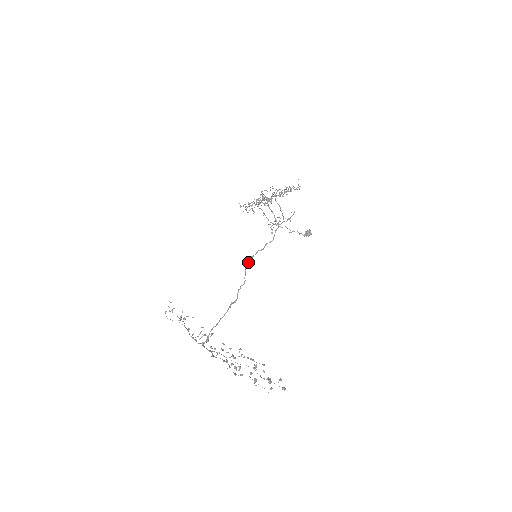
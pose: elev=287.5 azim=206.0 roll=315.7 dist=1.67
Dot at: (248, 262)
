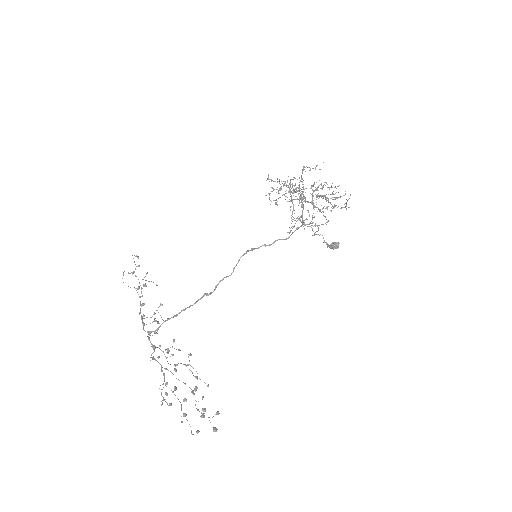
Dot at: (246, 252)
